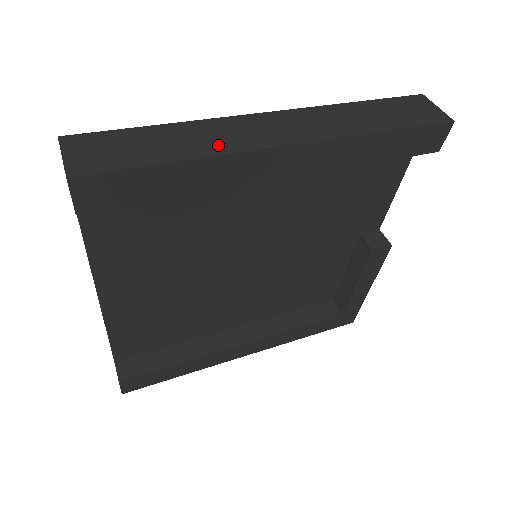
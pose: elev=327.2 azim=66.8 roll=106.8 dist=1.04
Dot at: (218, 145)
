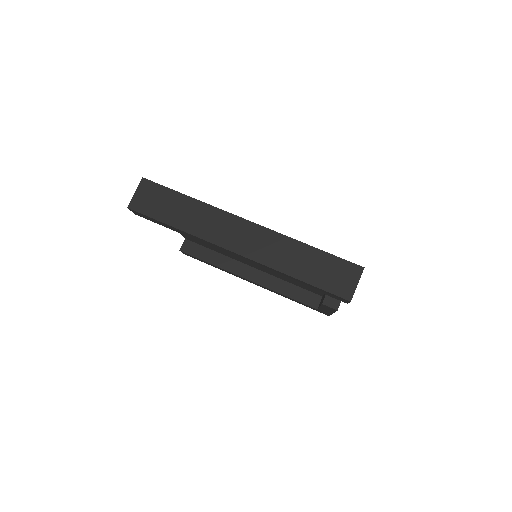
Dot at: (201, 229)
